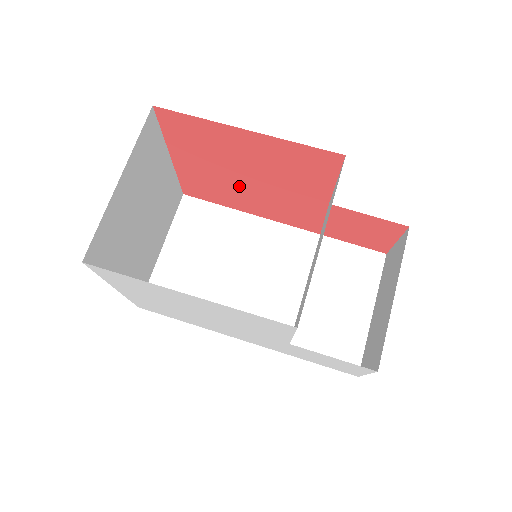
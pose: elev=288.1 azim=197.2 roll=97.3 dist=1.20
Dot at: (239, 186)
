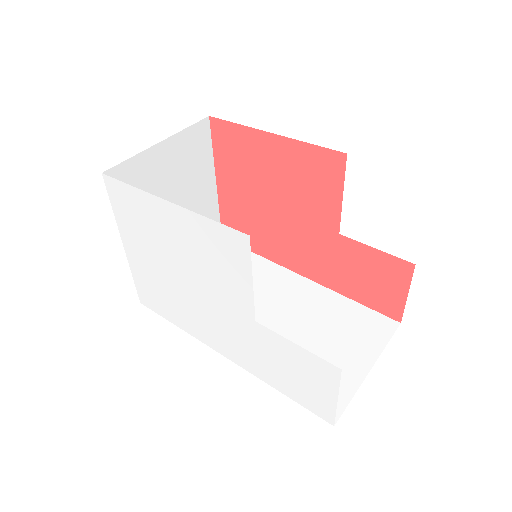
Dot at: (265, 217)
